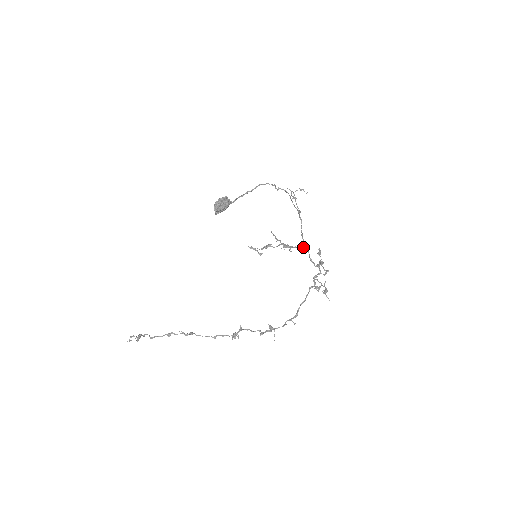
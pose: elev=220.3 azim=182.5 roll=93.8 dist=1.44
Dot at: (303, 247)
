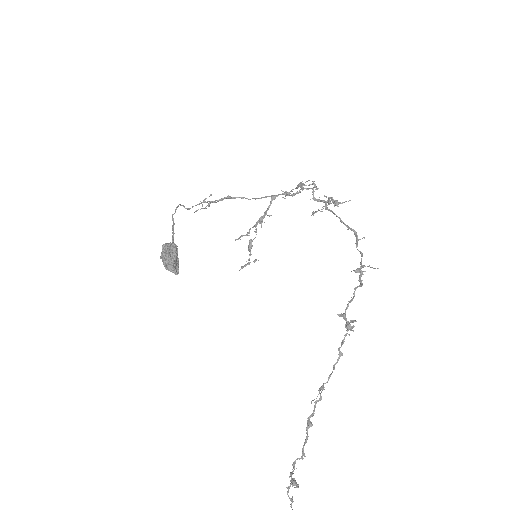
Dot at: (272, 198)
